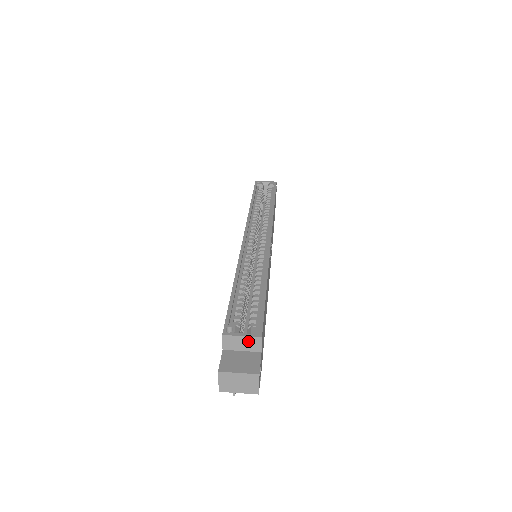
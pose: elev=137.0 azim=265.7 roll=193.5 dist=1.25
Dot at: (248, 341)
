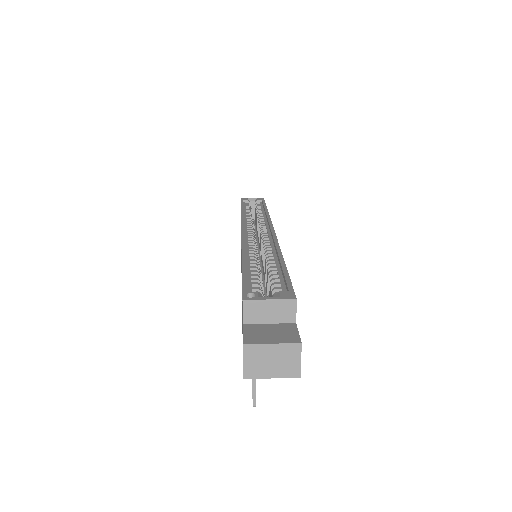
Dot at: (278, 307)
